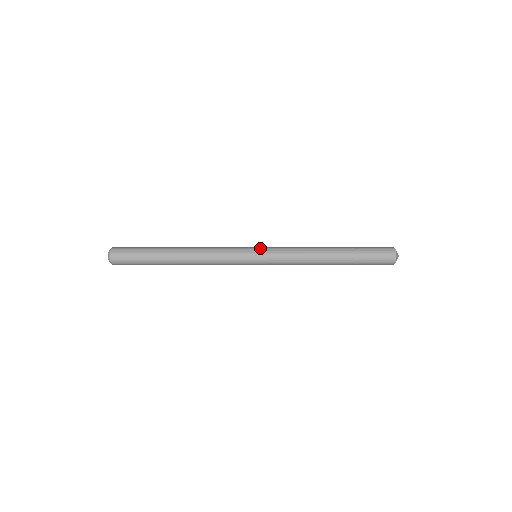
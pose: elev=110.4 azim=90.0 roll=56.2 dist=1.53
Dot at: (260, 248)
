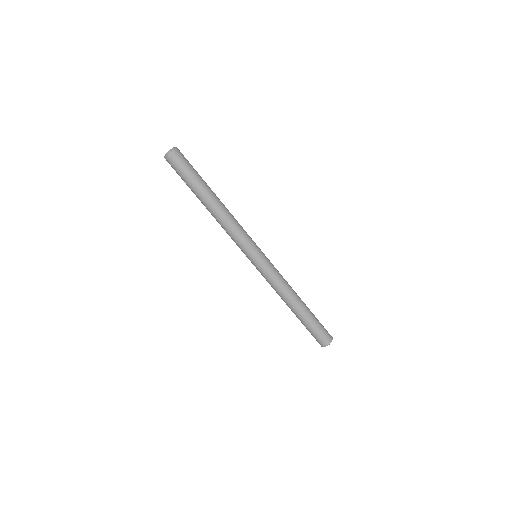
Dot at: (263, 257)
